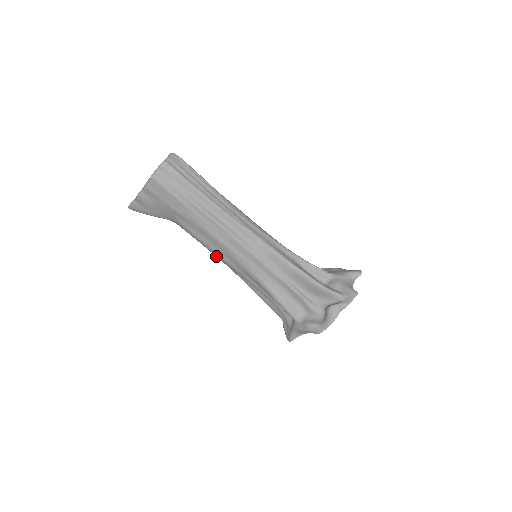
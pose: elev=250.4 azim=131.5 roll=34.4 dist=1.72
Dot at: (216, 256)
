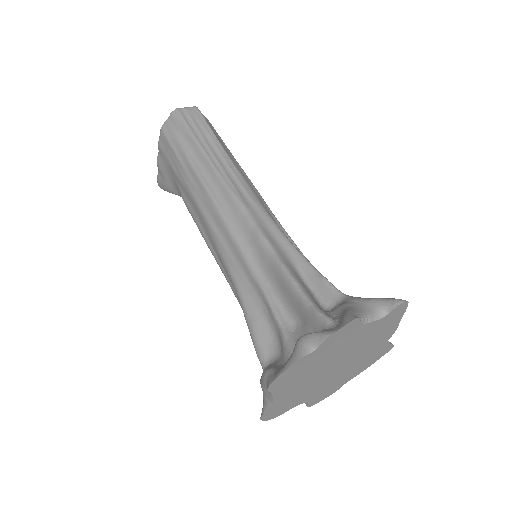
Dot at: occluded
